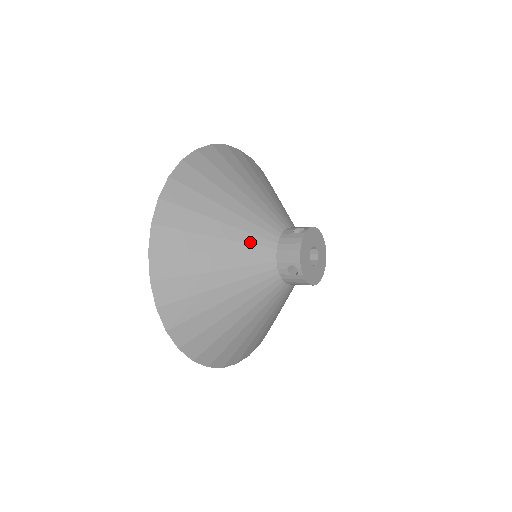
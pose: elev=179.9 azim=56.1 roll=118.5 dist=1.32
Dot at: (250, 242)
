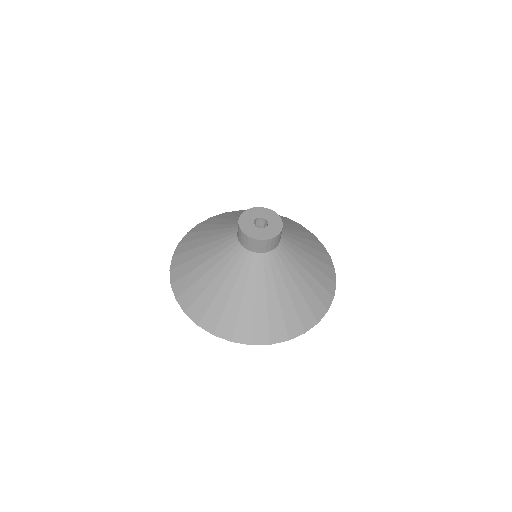
Dot at: (233, 223)
